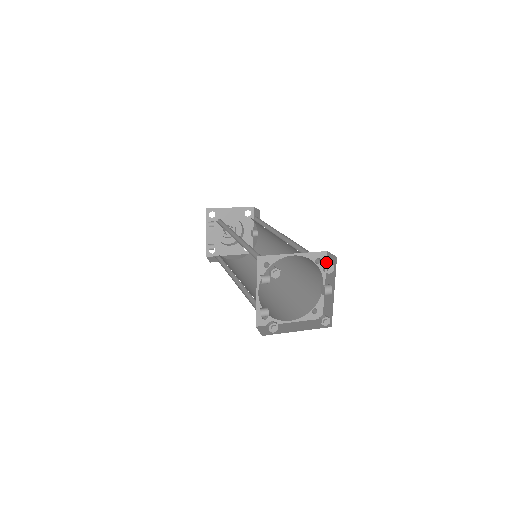
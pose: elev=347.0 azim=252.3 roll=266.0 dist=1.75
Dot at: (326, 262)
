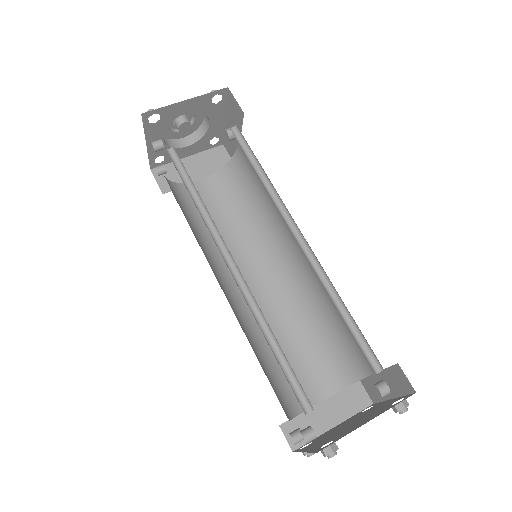
Dot at: (390, 366)
